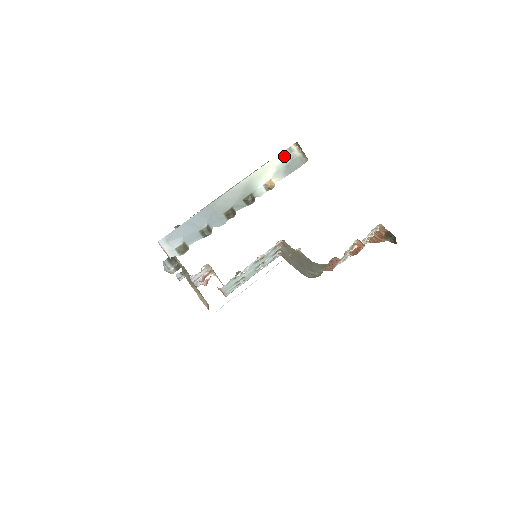
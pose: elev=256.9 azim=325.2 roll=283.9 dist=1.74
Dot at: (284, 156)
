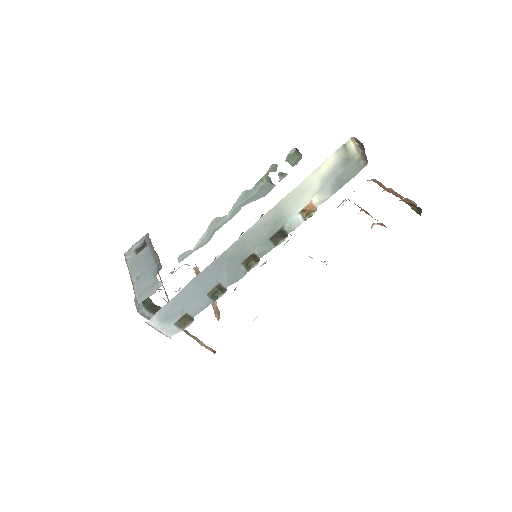
Dot at: (335, 161)
